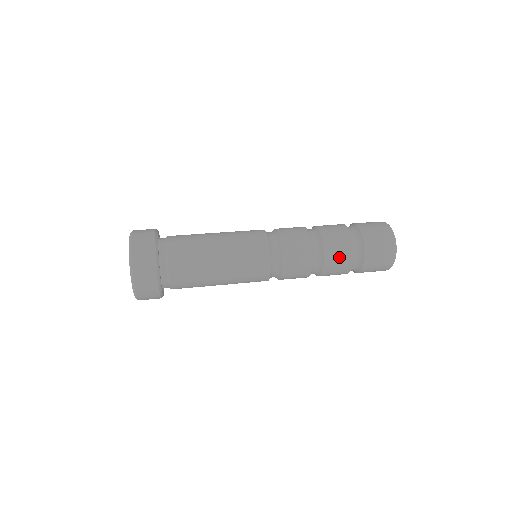
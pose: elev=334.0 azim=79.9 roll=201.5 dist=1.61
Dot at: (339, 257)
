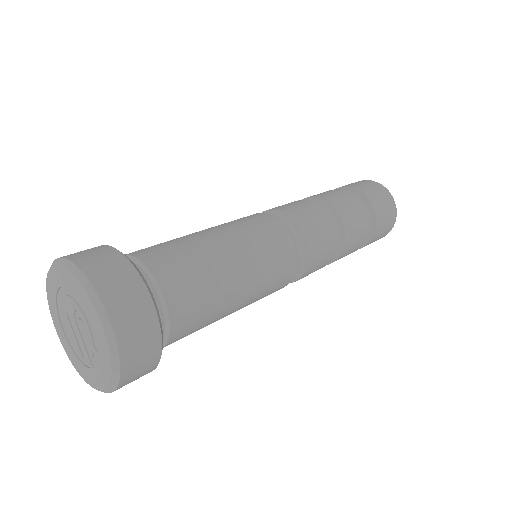
Dot at: (345, 202)
